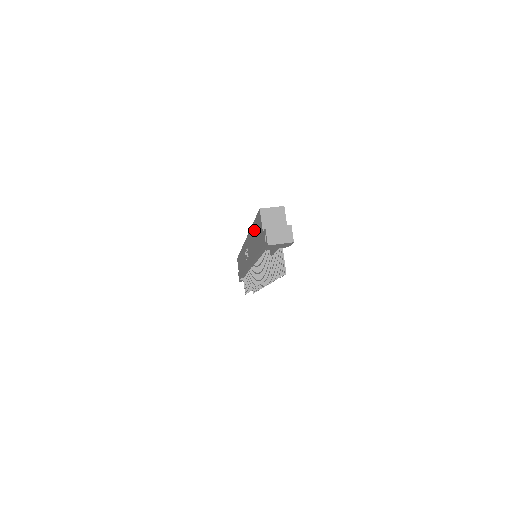
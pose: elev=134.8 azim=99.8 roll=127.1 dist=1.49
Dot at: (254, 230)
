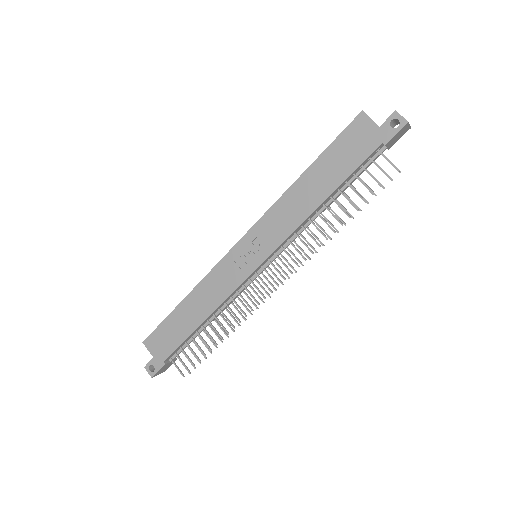
Dot at: (322, 165)
